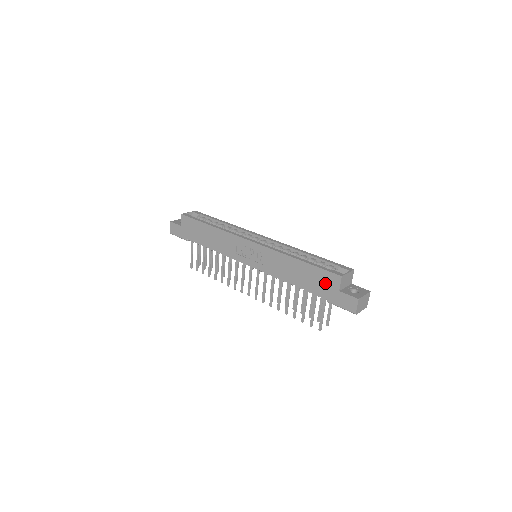
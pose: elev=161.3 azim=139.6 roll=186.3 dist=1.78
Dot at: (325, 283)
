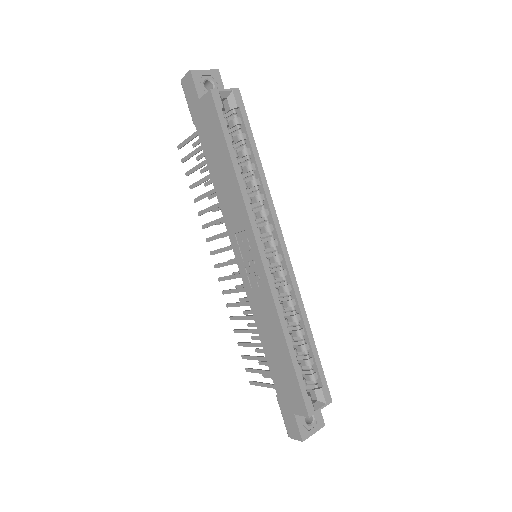
Dot at: (290, 393)
